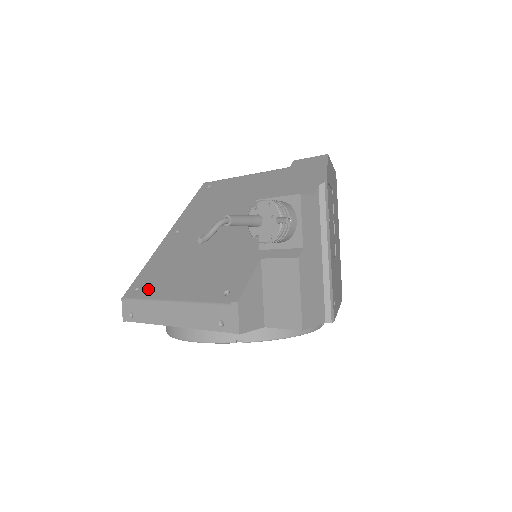
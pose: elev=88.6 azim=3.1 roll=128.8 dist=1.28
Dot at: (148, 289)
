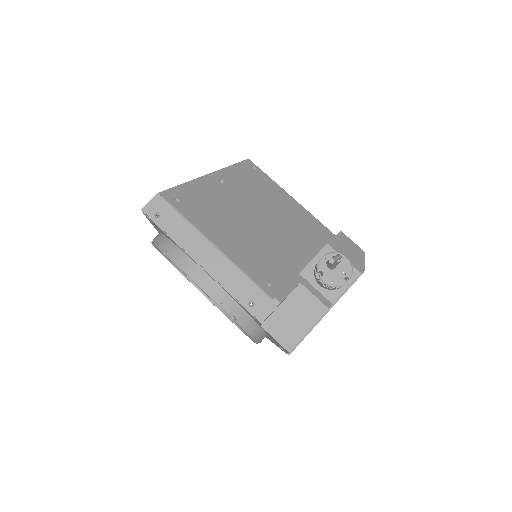
Dot at: (191, 211)
